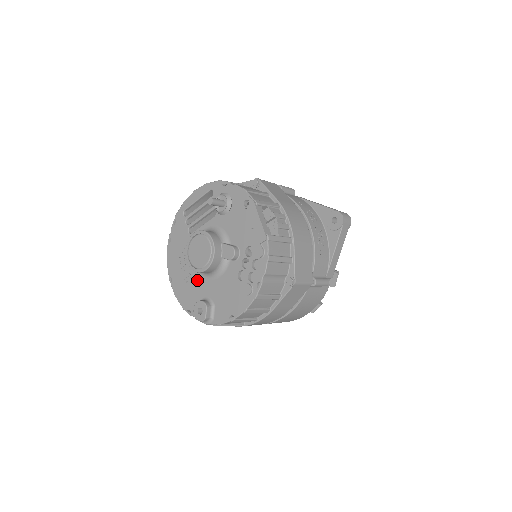
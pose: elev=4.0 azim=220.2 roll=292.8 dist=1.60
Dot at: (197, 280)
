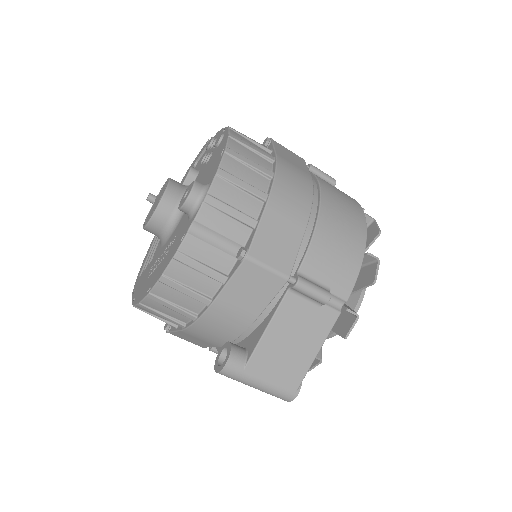
Dot at: (175, 232)
